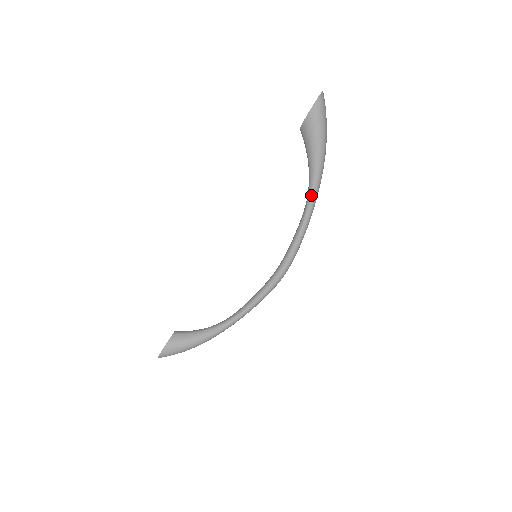
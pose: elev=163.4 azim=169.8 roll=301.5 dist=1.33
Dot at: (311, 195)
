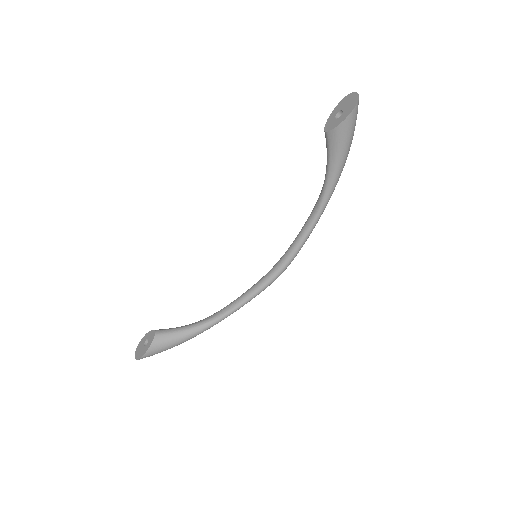
Dot at: (326, 200)
